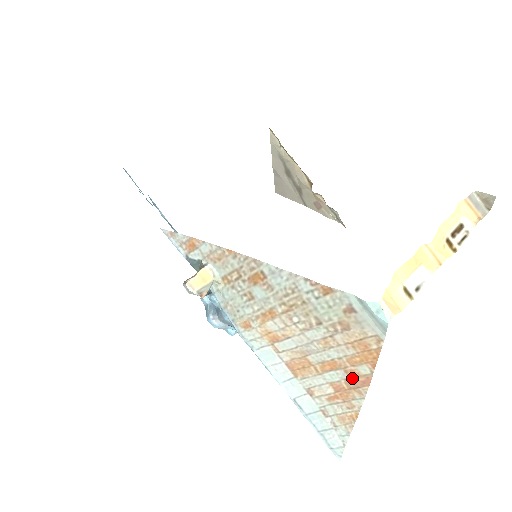
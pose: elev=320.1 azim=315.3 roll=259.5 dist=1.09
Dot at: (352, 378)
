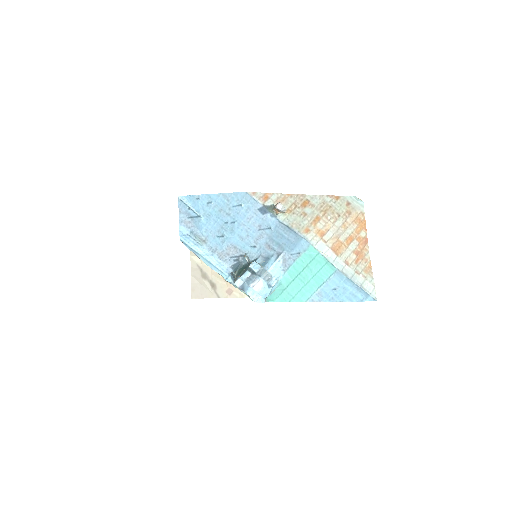
Dot at: (360, 242)
